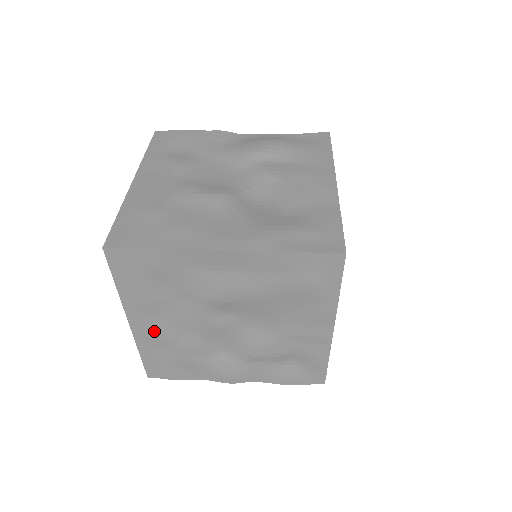
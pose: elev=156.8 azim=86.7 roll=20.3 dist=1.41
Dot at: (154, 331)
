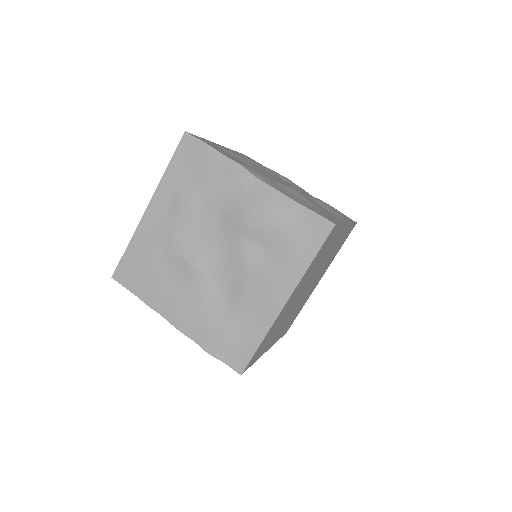
Dot at: occluded
